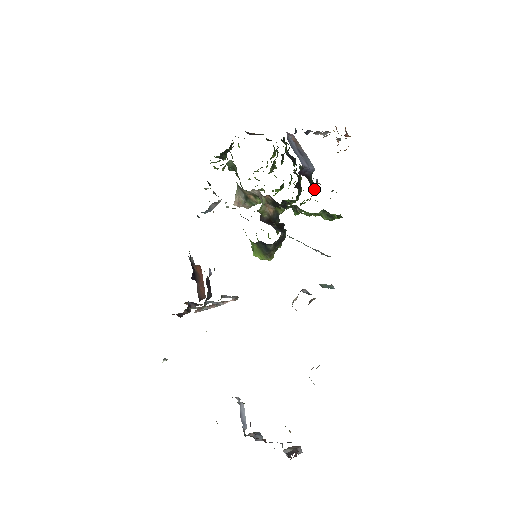
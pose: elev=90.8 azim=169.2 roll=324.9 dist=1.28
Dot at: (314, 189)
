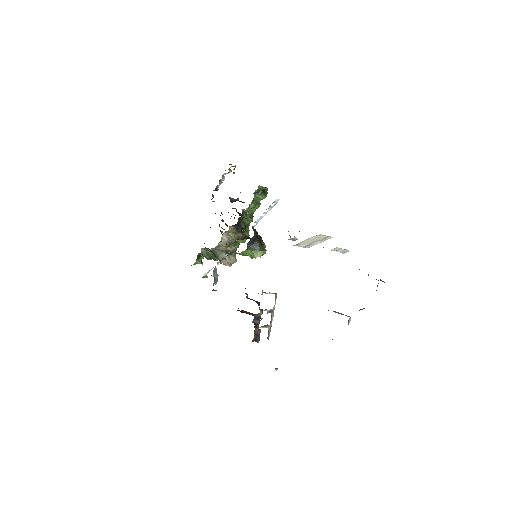
Dot at: occluded
